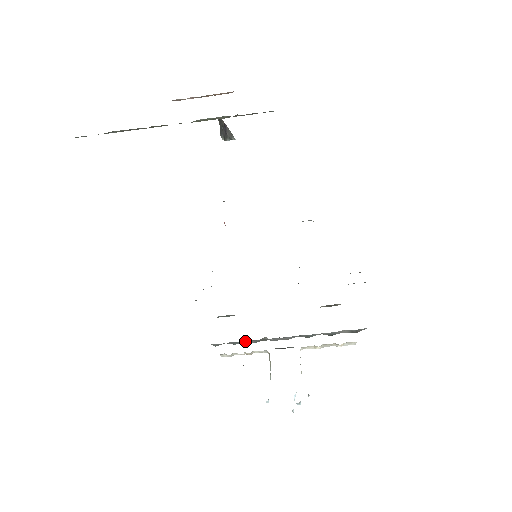
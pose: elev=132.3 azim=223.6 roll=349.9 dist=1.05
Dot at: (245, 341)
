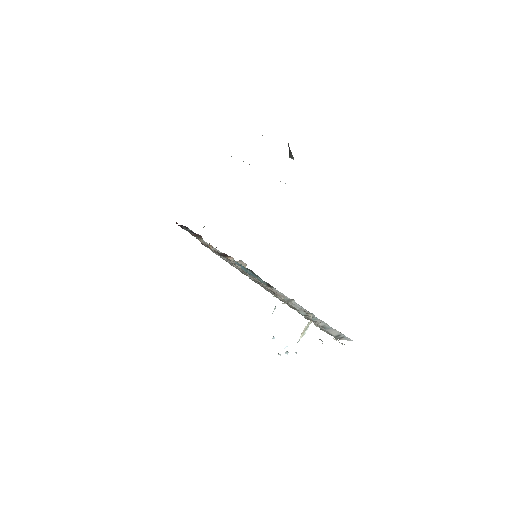
Dot at: occluded
